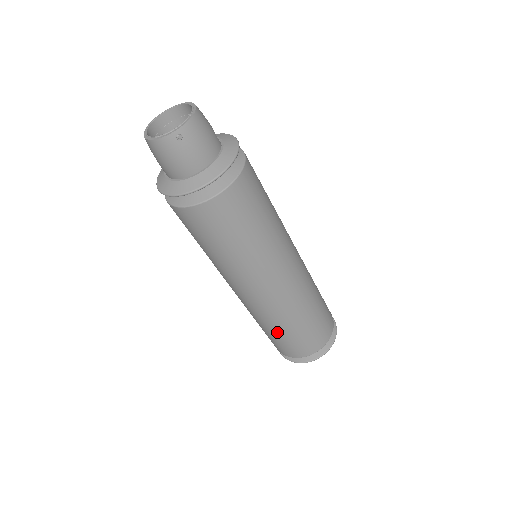
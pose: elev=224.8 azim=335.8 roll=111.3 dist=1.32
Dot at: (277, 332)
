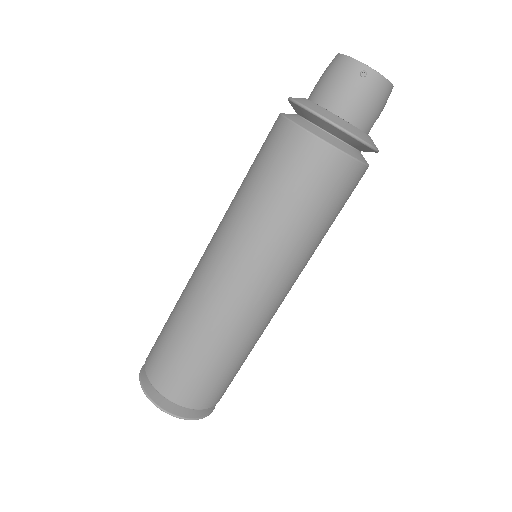
Dot at: (177, 331)
